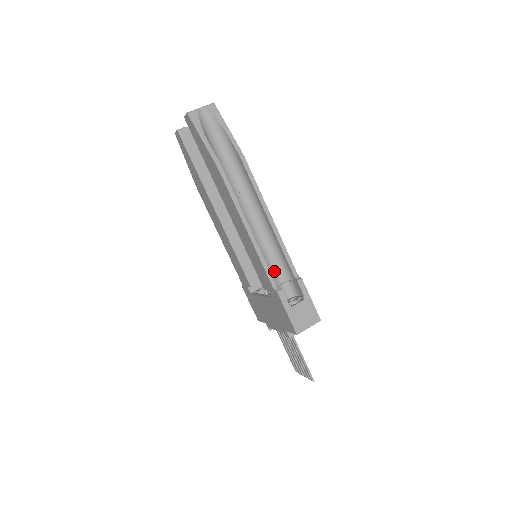
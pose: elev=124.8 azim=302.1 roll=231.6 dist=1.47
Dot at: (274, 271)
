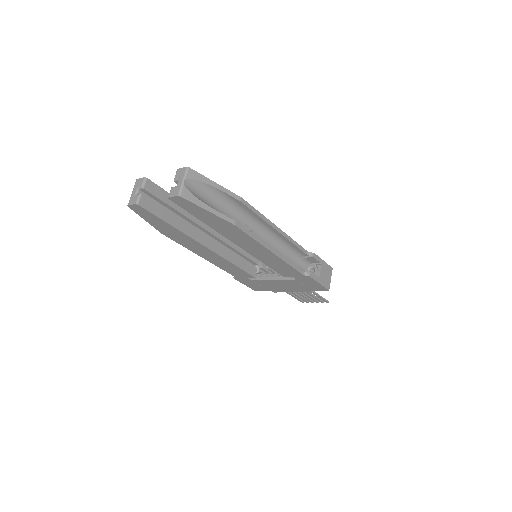
Dot at: occluded
